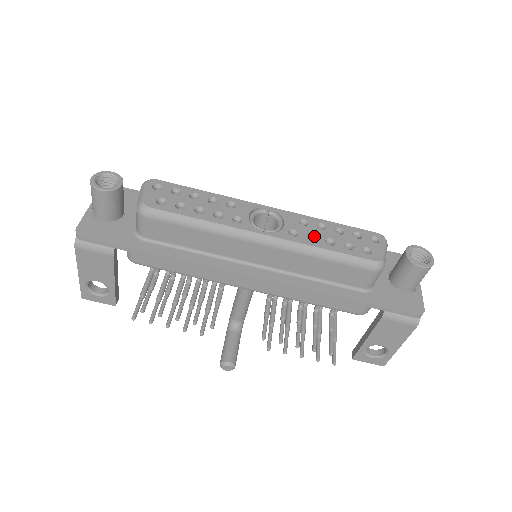
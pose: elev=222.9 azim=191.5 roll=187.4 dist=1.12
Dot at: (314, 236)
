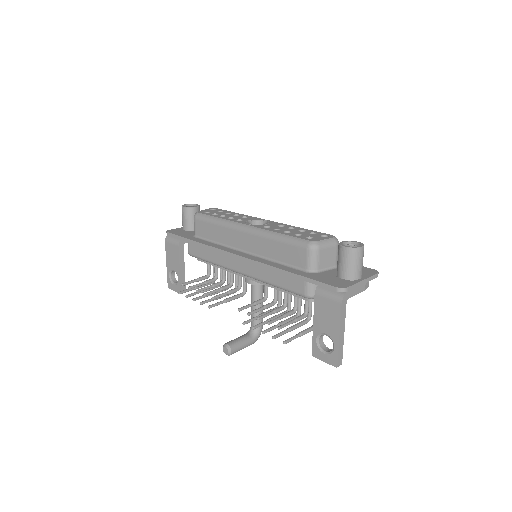
Dot at: (280, 230)
